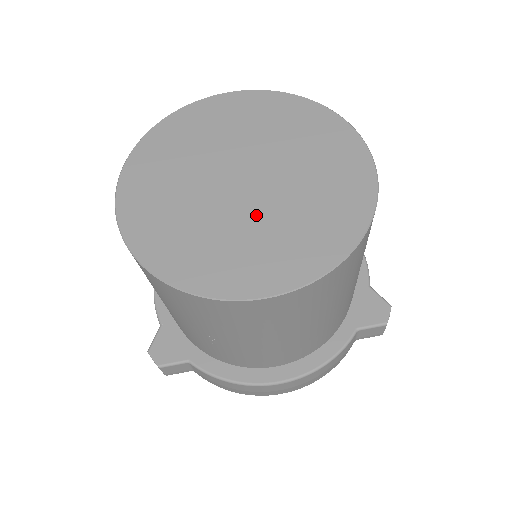
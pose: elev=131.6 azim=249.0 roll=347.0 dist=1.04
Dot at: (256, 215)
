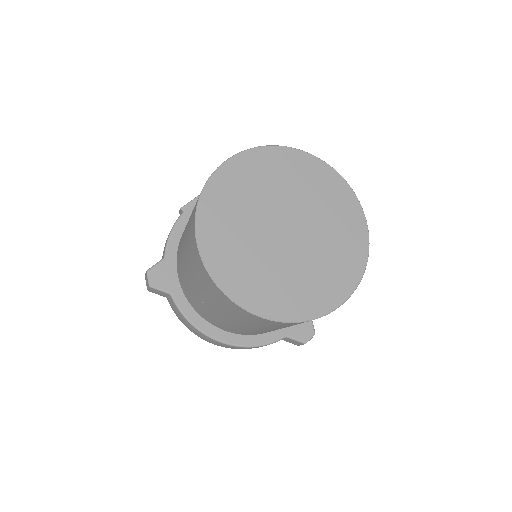
Dot at: (281, 259)
